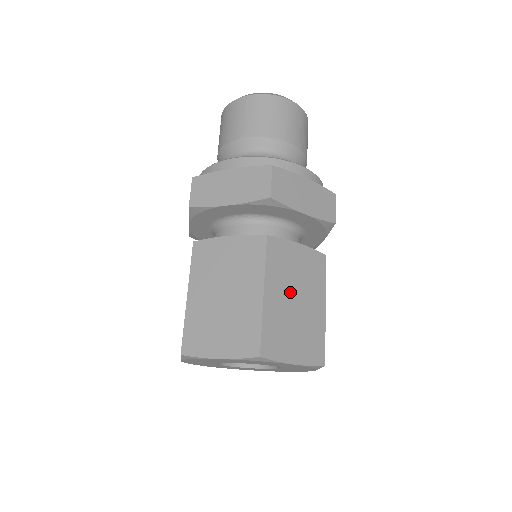
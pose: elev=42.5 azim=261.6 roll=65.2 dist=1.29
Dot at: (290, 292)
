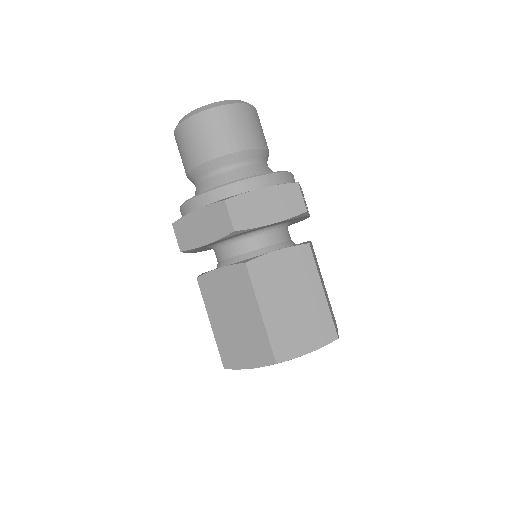
Dot at: (285, 297)
